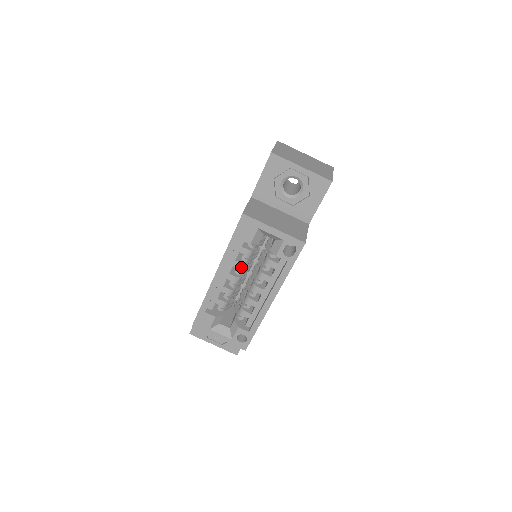
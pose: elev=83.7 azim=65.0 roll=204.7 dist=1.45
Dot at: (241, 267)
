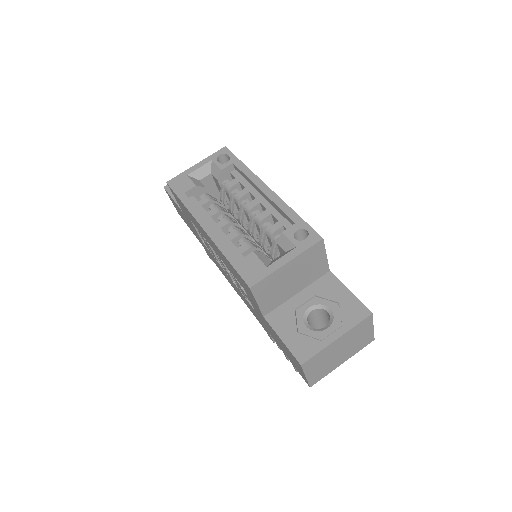
Dot at: (217, 210)
